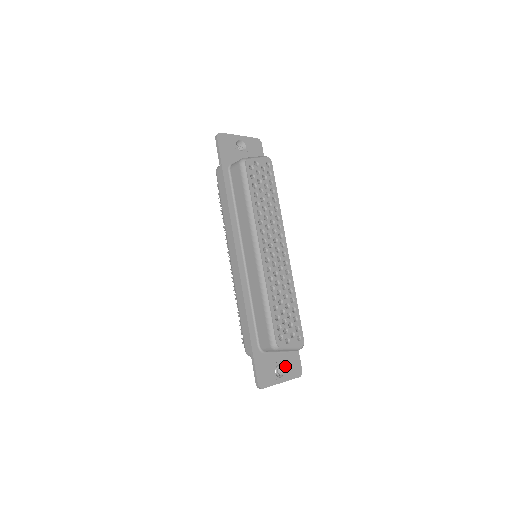
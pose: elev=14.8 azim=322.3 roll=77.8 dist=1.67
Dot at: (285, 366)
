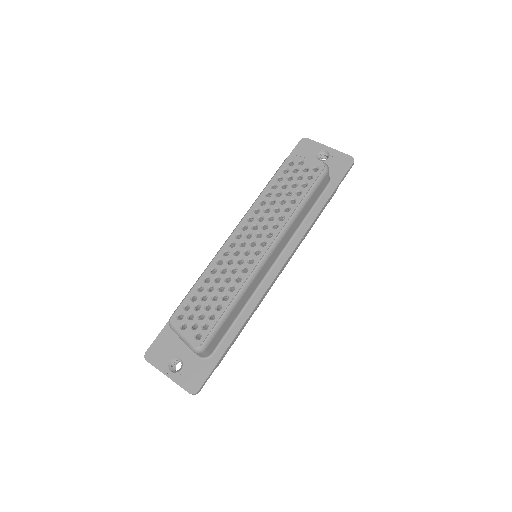
Dot at: (185, 367)
